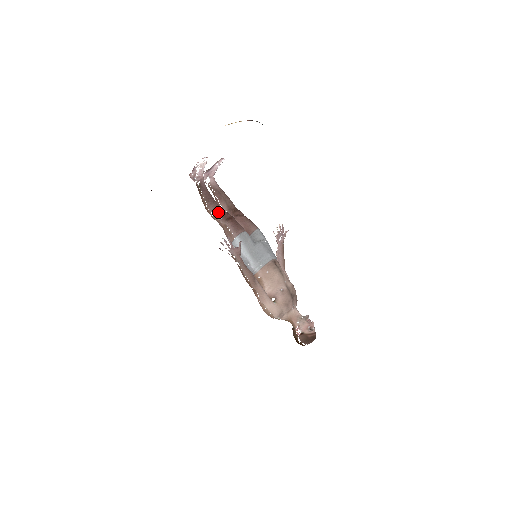
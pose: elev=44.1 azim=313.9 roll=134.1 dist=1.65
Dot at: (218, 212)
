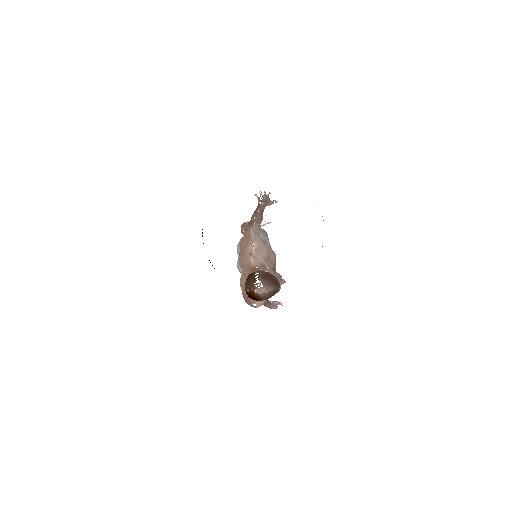
Dot at: occluded
